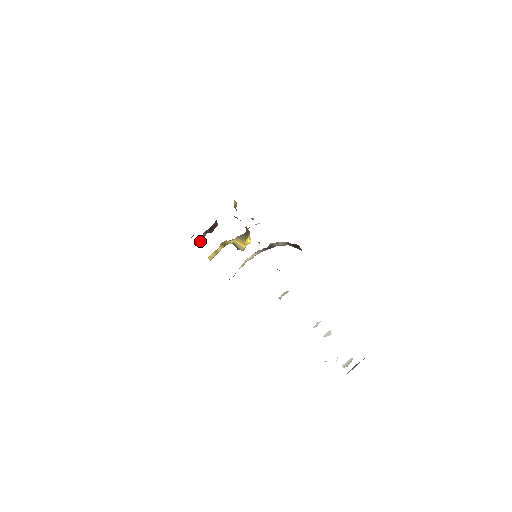
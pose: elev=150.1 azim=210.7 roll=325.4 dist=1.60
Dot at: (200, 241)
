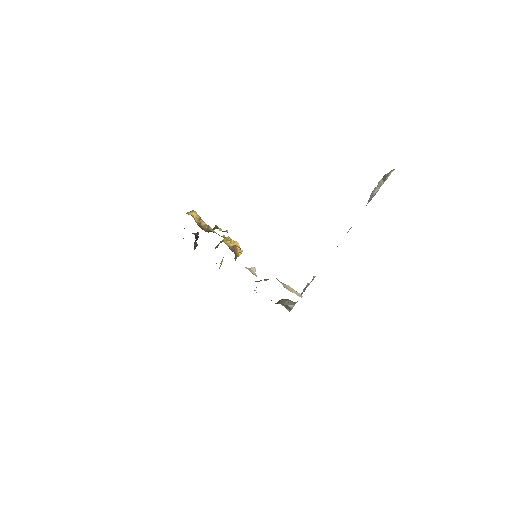
Dot at: (196, 246)
